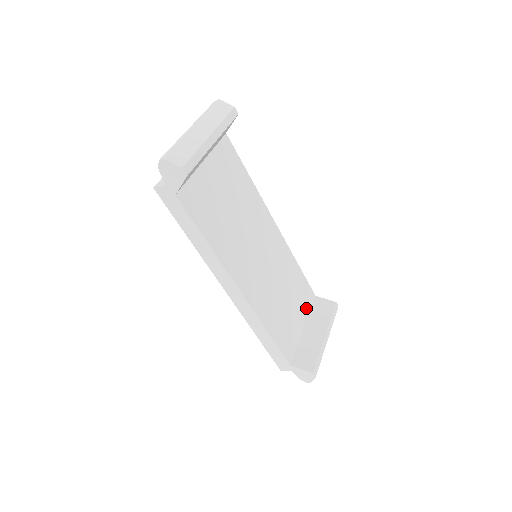
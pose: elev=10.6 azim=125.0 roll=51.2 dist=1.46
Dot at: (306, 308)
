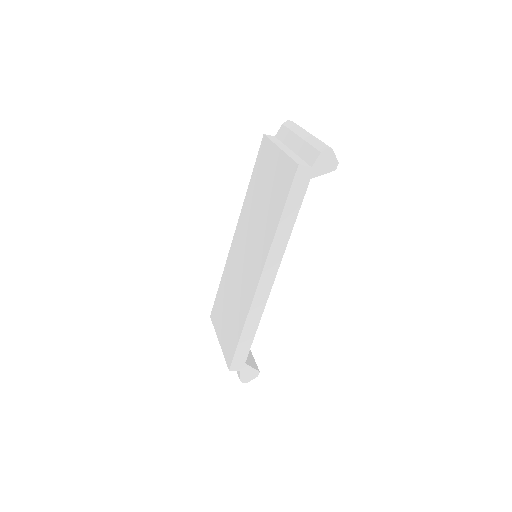
Dot at: occluded
